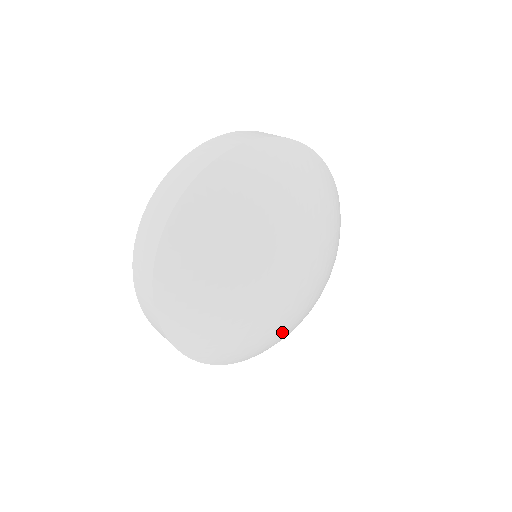
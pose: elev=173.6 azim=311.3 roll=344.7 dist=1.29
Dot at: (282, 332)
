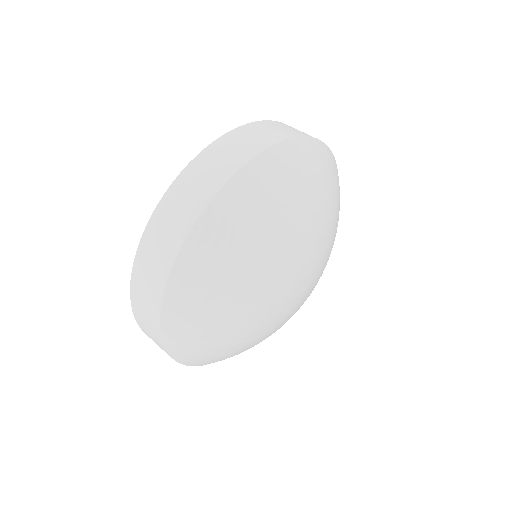
Dot at: (265, 338)
